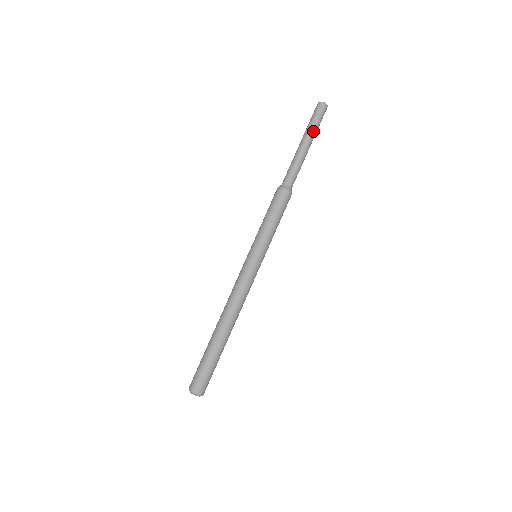
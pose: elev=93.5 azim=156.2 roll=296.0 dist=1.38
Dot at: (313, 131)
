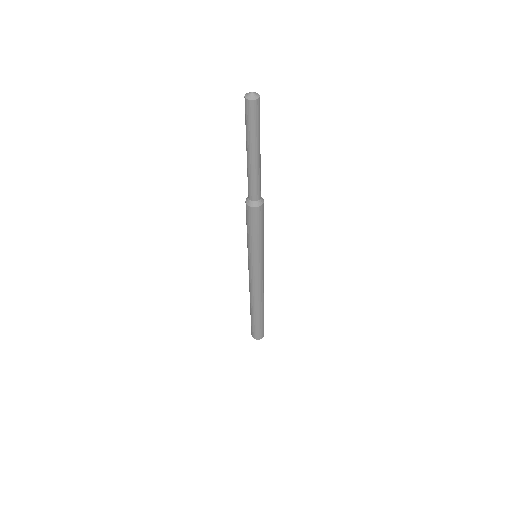
Dot at: occluded
